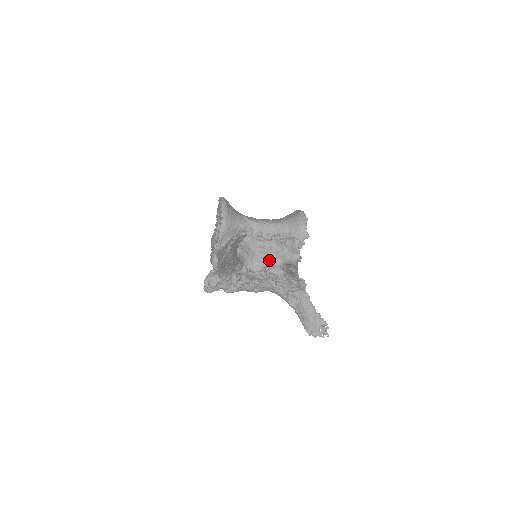
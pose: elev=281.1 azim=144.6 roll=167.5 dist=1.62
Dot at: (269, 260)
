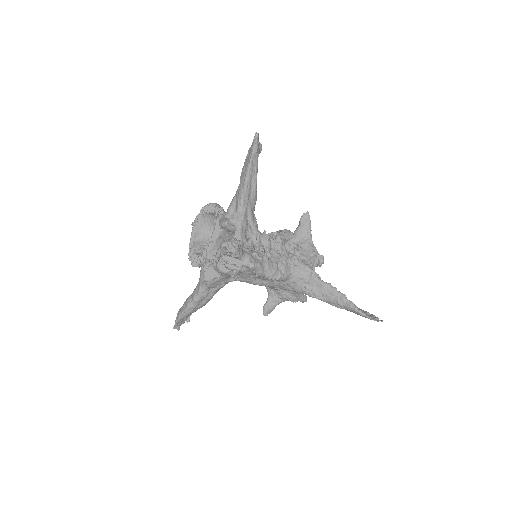
Dot at: occluded
